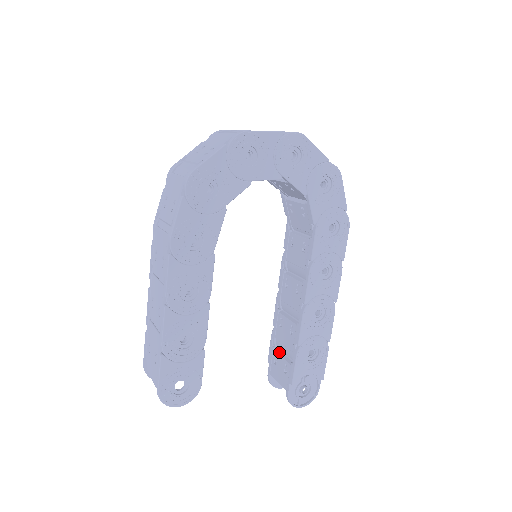
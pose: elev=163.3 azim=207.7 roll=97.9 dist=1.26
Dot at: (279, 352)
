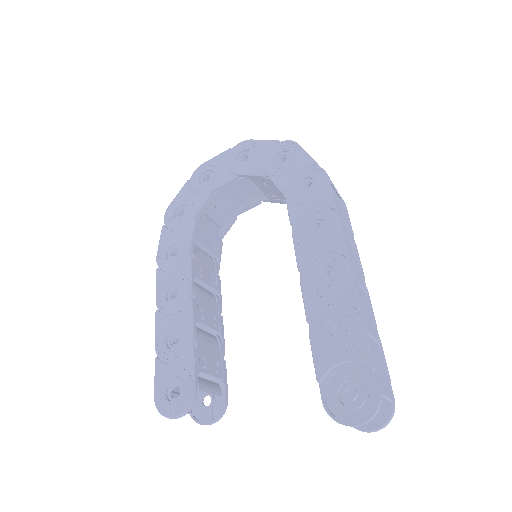
Dot at: occluded
